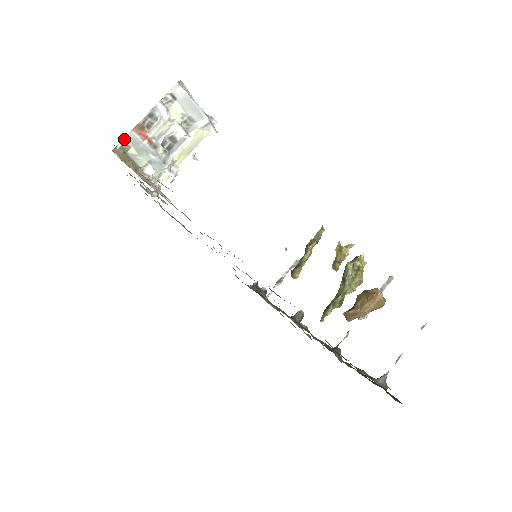
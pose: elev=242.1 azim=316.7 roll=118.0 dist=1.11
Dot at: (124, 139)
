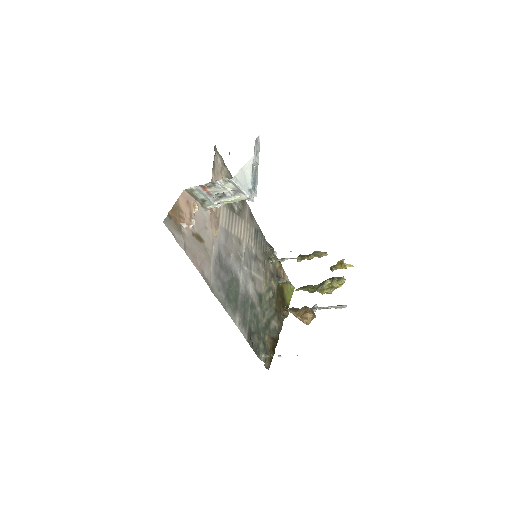
Dot at: (193, 187)
